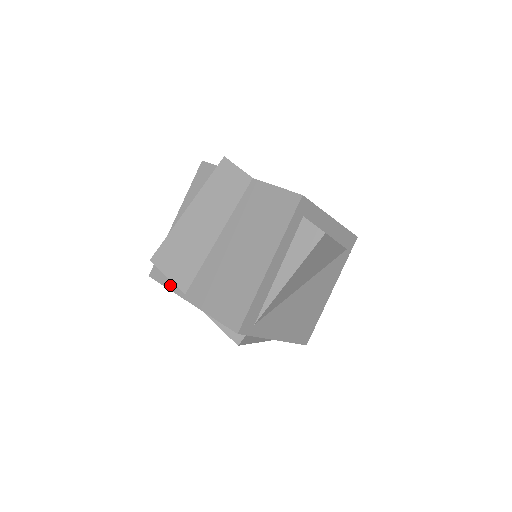
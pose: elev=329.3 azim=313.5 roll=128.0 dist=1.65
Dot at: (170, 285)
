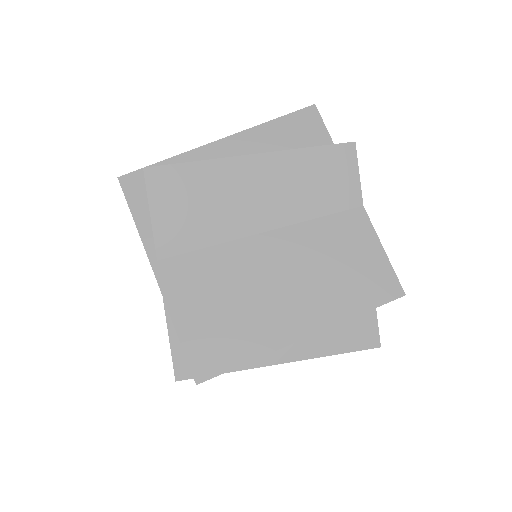
Dot at: (143, 225)
